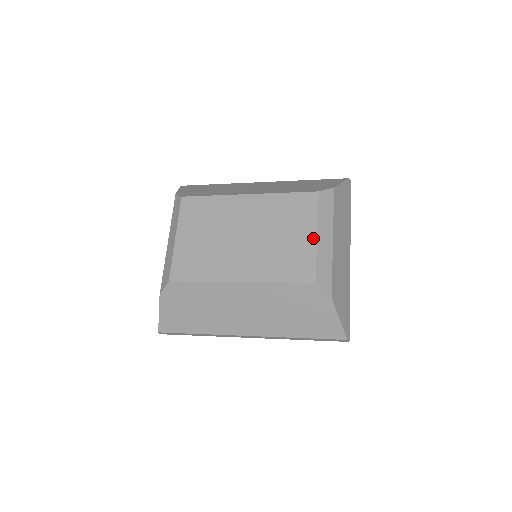
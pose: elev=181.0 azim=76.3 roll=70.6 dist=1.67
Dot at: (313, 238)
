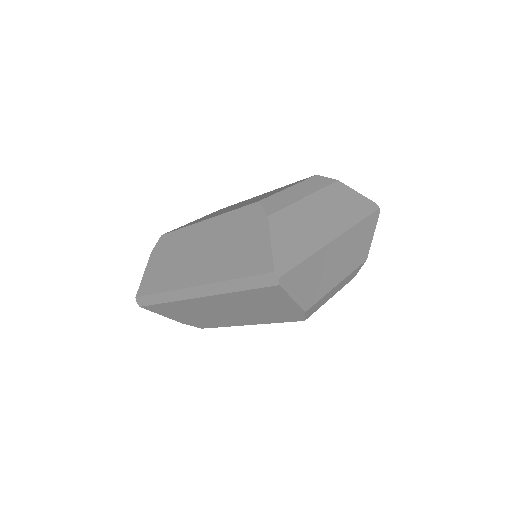
Dot at: (285, 188)
